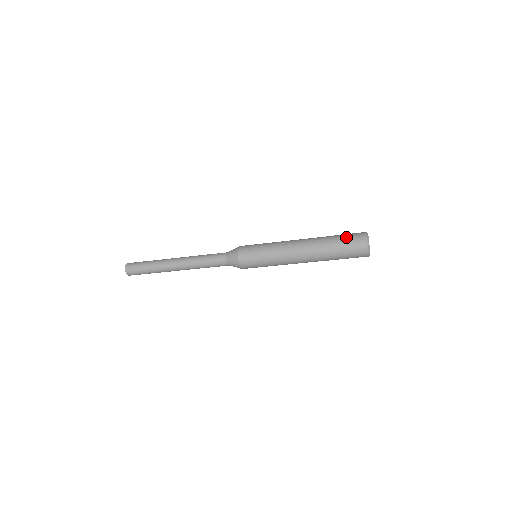
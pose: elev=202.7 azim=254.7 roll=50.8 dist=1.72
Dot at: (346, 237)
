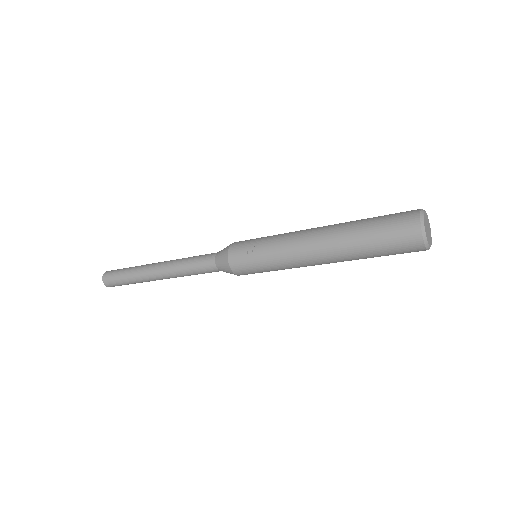
Dot at: occluded
